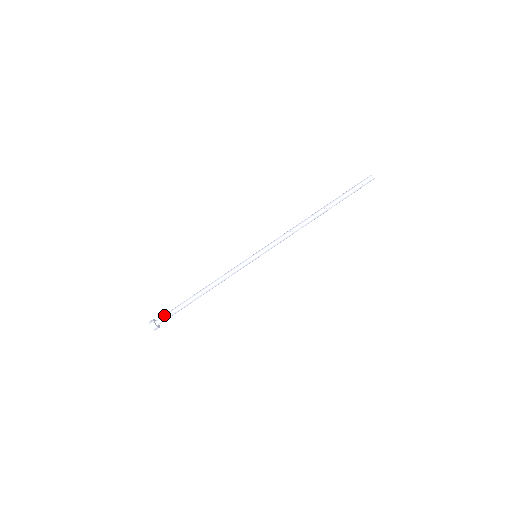
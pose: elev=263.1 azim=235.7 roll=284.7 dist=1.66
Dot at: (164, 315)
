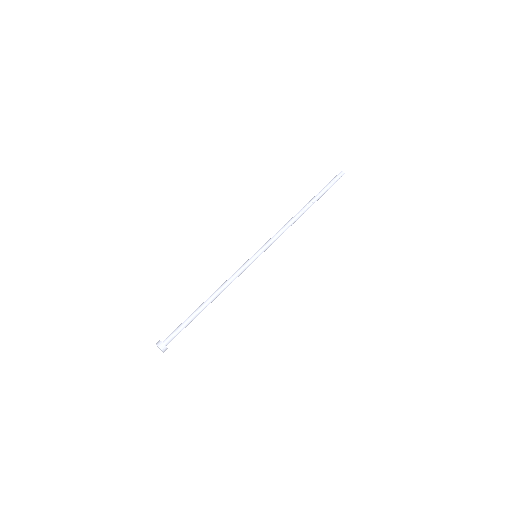
Dot at: (172, 333)
